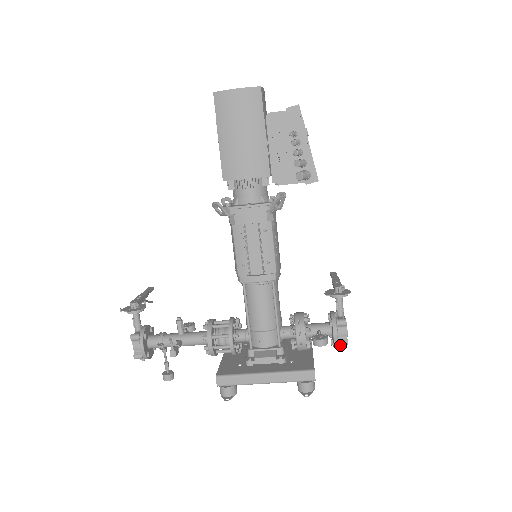
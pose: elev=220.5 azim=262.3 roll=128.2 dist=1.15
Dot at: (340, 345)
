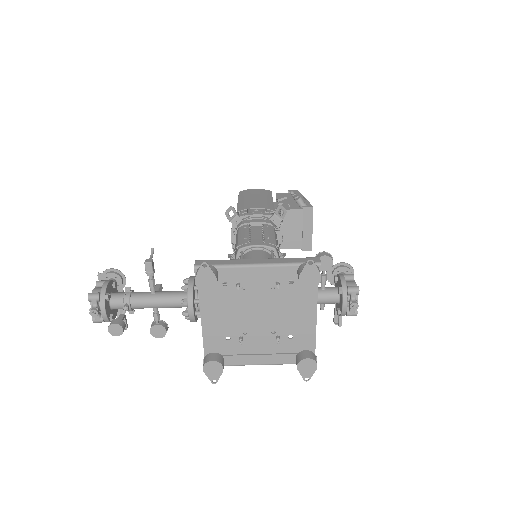
Dot at: (350, 289)
